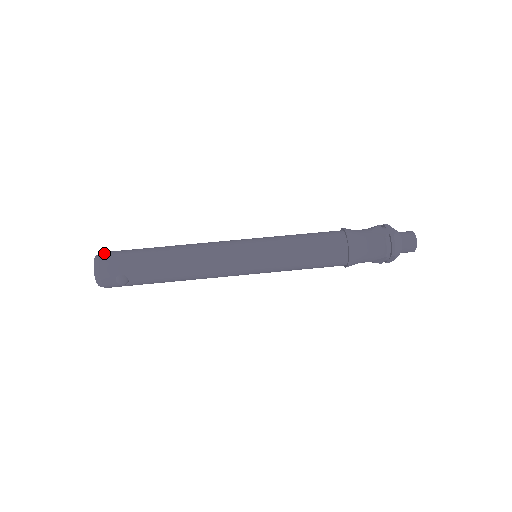
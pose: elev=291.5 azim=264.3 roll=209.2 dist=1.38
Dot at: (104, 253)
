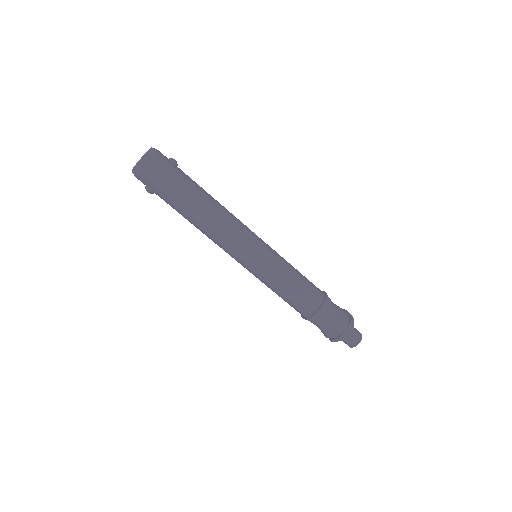
Dot at: (153, 159)
